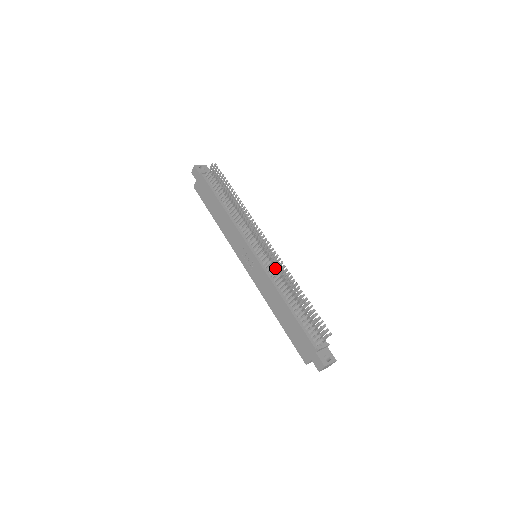
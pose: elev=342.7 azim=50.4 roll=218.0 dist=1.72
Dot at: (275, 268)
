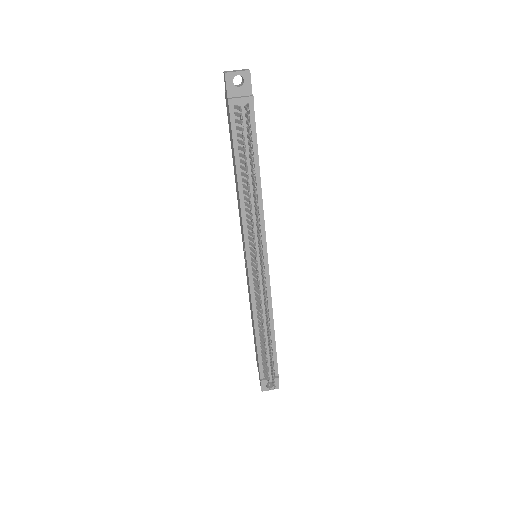
Dot at: (259, 299)
